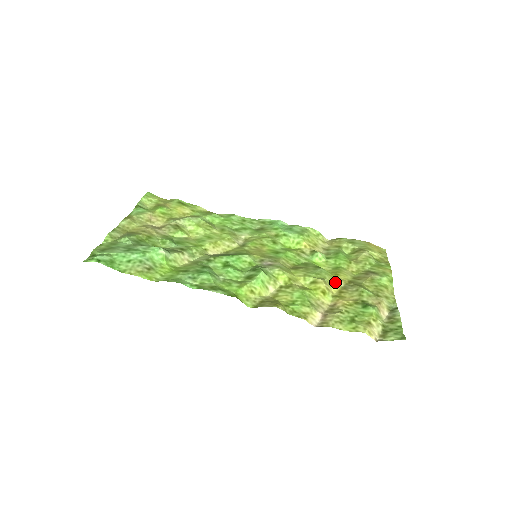
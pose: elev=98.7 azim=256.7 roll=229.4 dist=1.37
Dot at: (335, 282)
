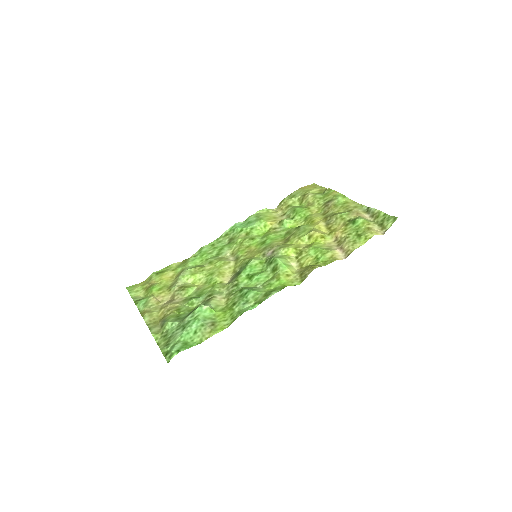
Dot at: (319, 226)
